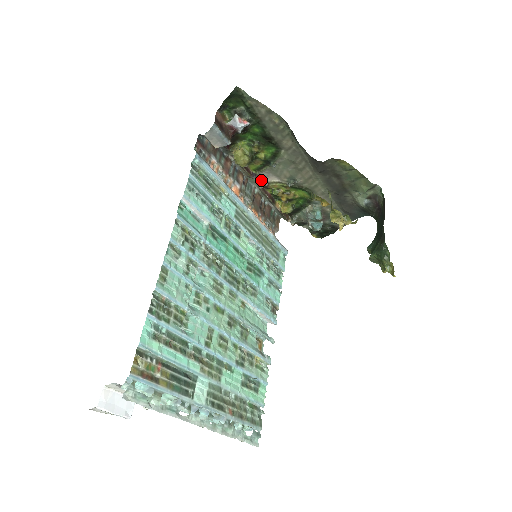
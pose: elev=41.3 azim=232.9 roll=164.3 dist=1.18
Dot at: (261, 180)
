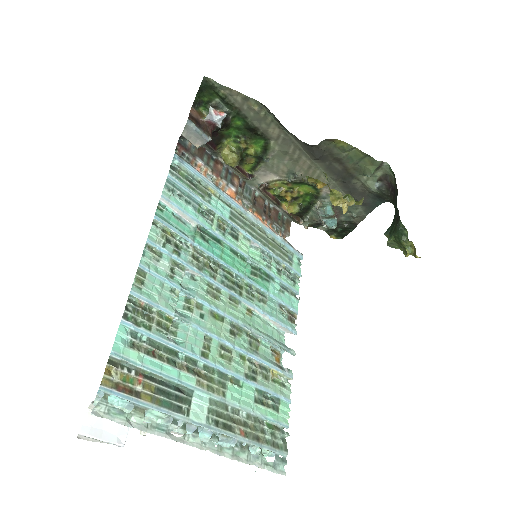
Dot at: (259, 181)
